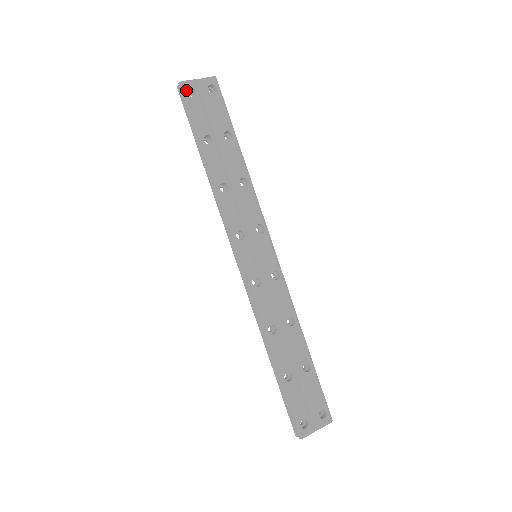
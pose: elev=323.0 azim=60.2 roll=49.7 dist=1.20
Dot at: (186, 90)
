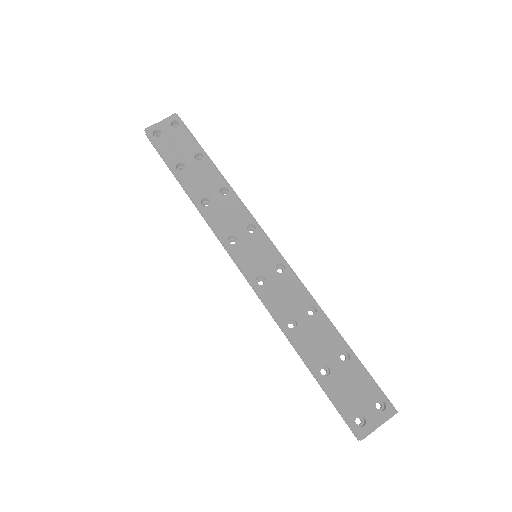
Dot at: (151, 133)
